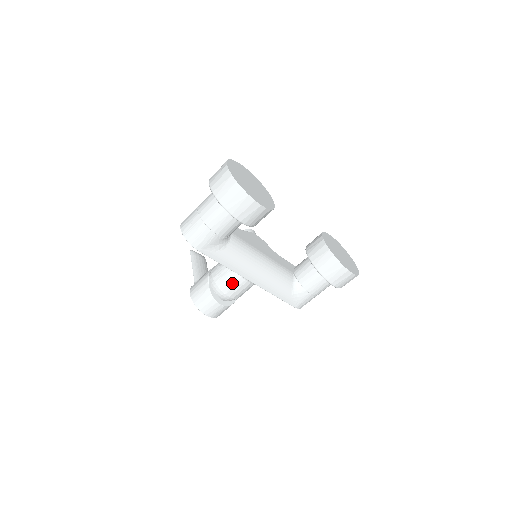
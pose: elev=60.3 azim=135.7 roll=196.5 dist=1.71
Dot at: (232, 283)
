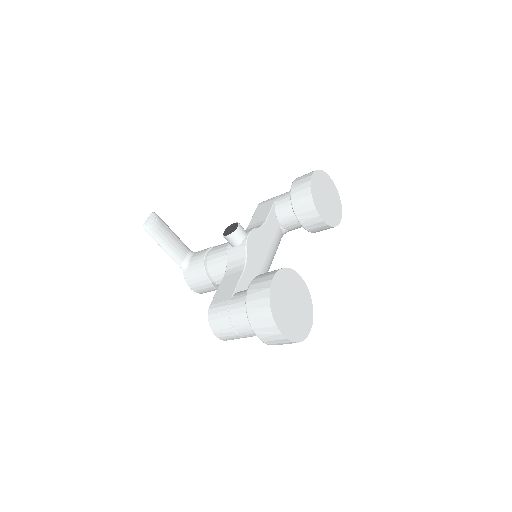
Dot at: occluded
